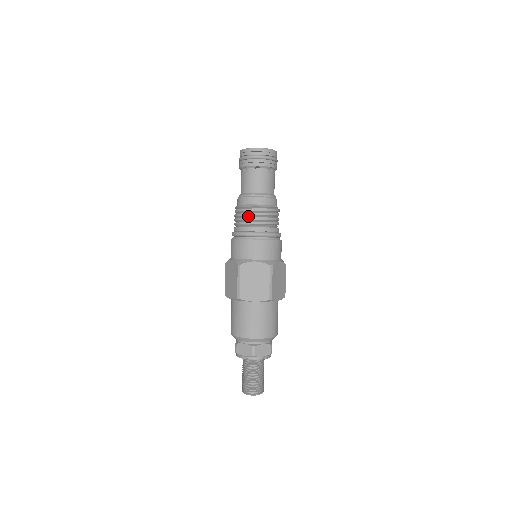
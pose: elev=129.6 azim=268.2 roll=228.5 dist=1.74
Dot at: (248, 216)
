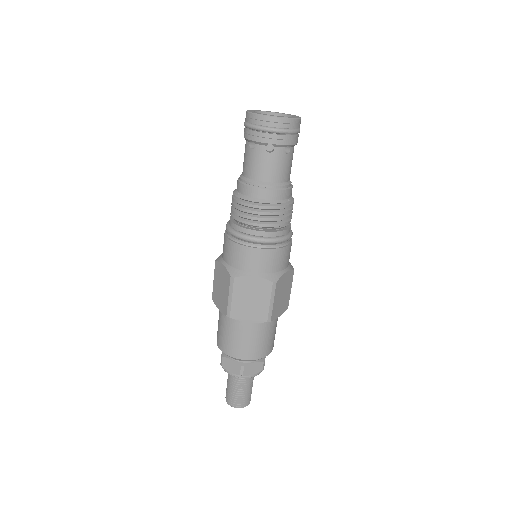
Dot at: (250, 213)
